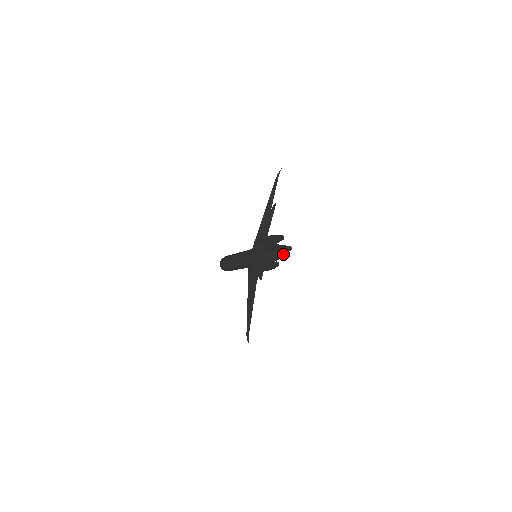
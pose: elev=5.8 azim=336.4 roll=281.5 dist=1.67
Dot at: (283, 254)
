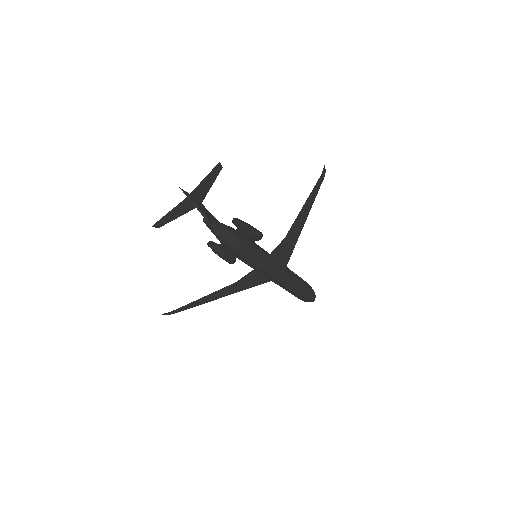
Dot at: (212, 231)
